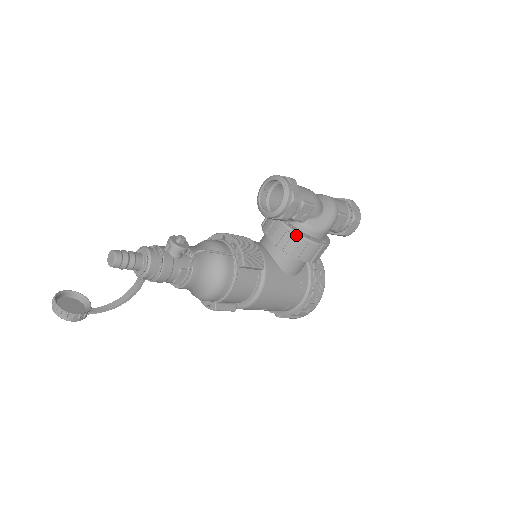
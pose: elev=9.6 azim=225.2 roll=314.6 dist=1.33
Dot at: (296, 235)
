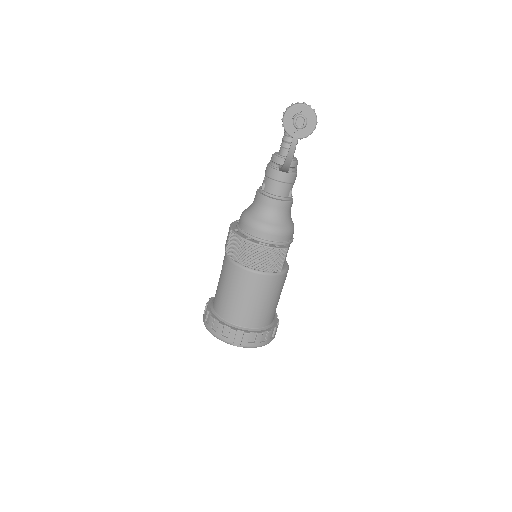
Dot at: occluded
